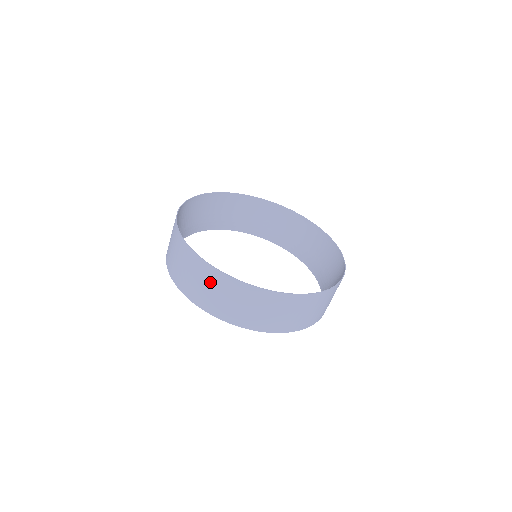
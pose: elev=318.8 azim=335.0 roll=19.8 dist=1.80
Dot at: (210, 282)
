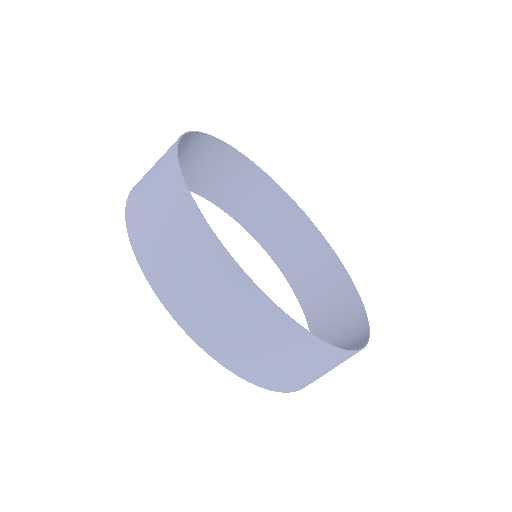
Dot at: (215, 283)
